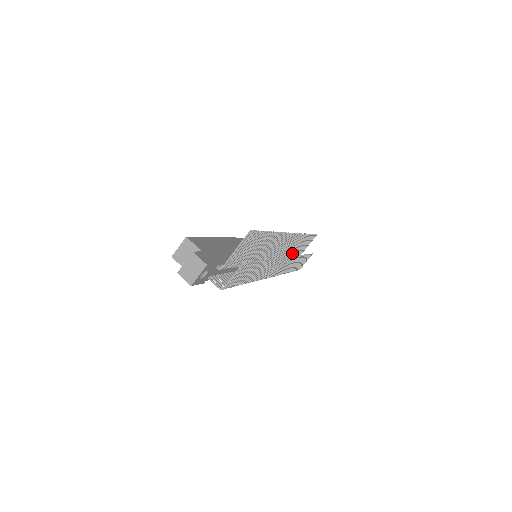
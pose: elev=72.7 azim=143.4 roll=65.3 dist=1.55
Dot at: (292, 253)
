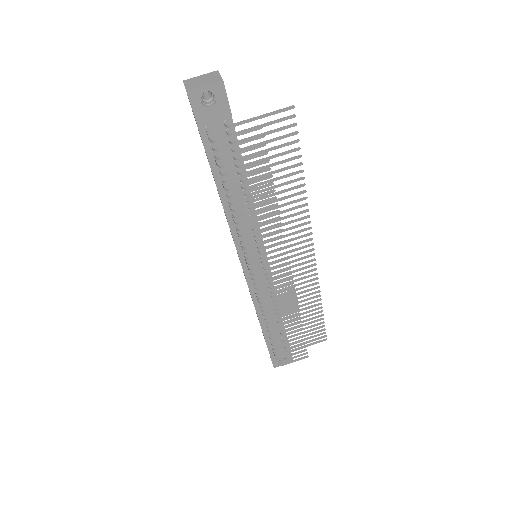
Dot at: (291, 317)
